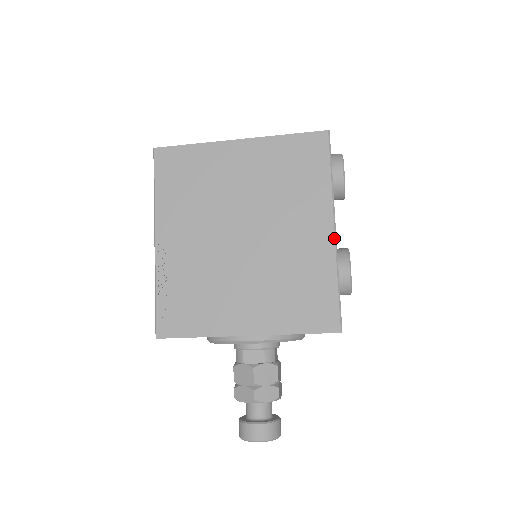
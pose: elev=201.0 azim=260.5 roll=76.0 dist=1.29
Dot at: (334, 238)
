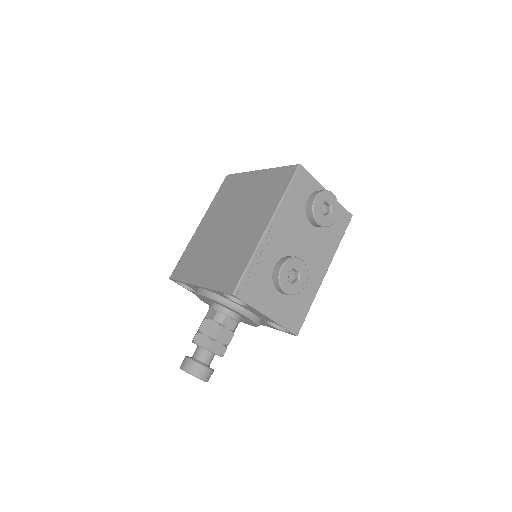
Dot at: (263, 232)
